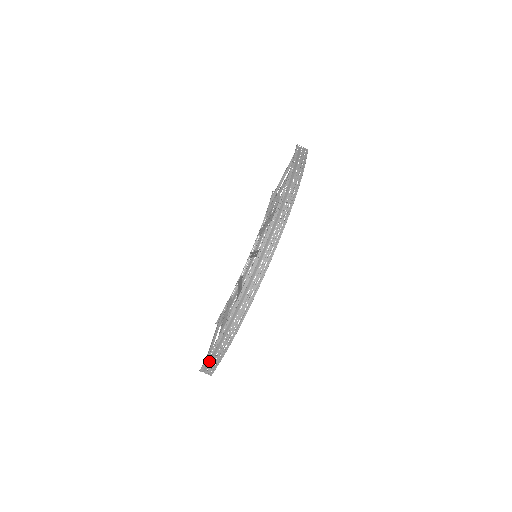
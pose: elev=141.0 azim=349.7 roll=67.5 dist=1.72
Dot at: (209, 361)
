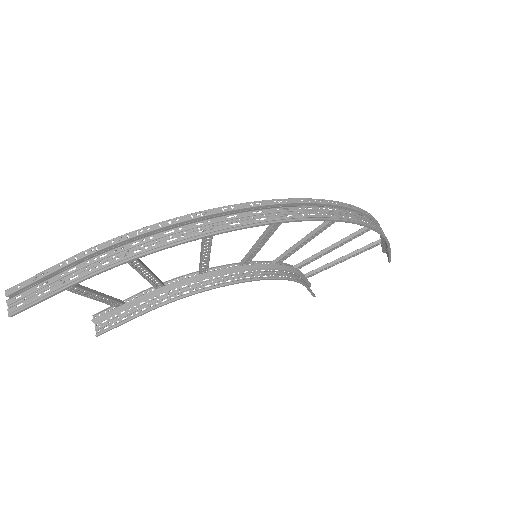
Dot at: (44, 280)
